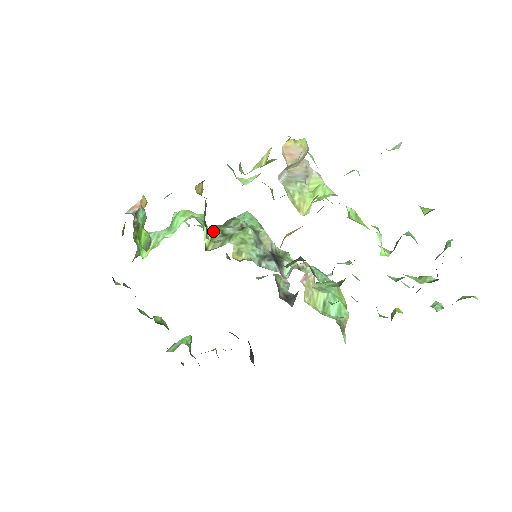
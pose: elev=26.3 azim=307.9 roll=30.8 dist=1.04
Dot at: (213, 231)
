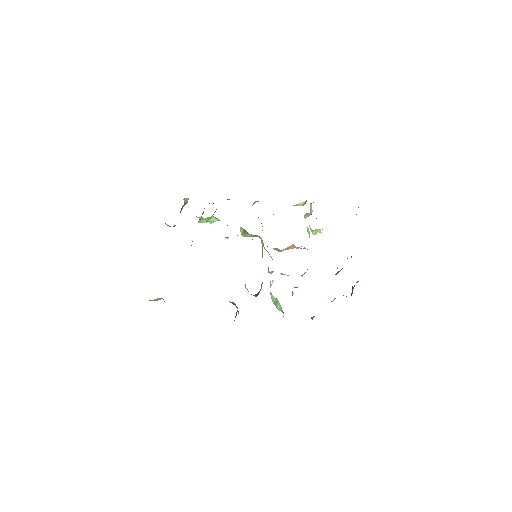
Dot at: (244, 230)
